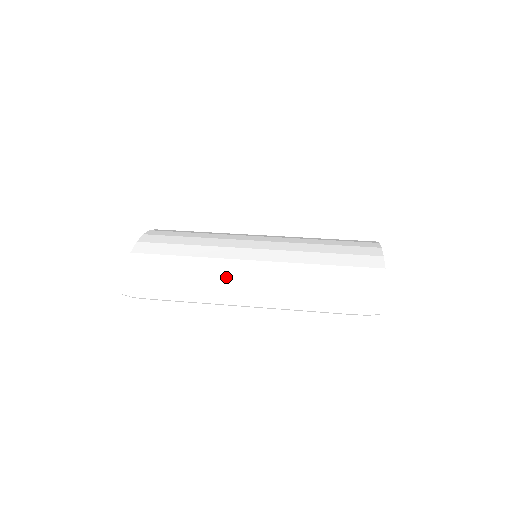
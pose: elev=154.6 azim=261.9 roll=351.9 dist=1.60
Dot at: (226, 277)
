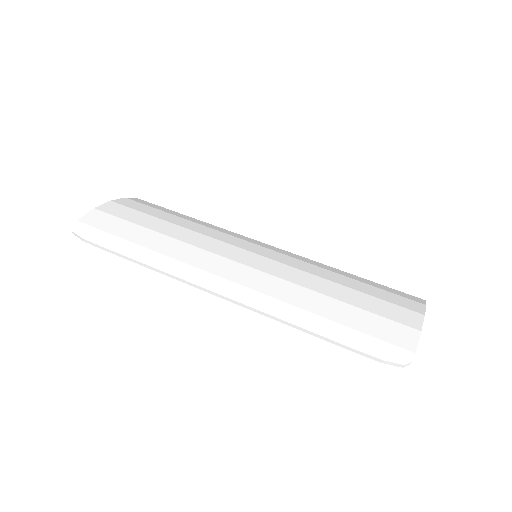
Dot at: (205, 254)
